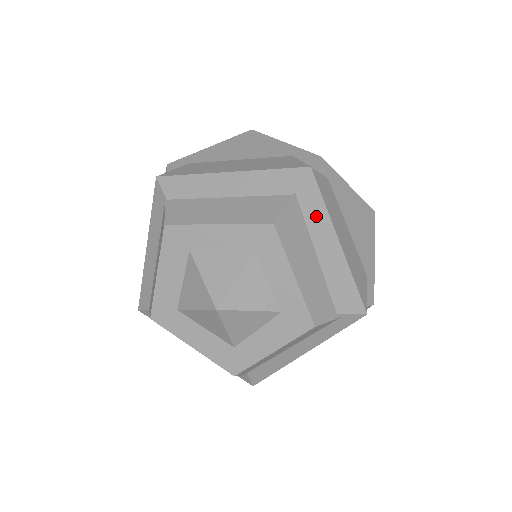
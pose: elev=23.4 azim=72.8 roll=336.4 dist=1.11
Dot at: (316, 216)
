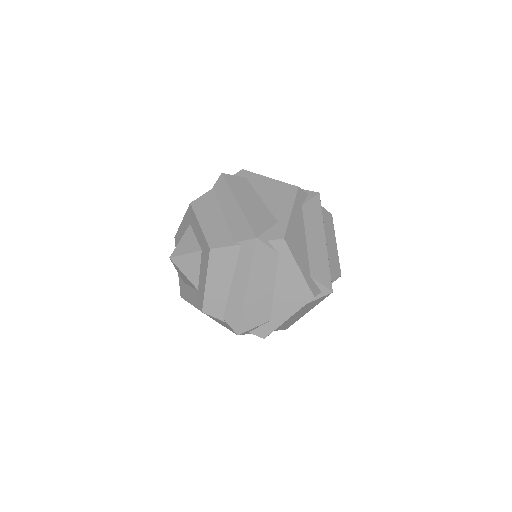
Dot at: (224, 194)
